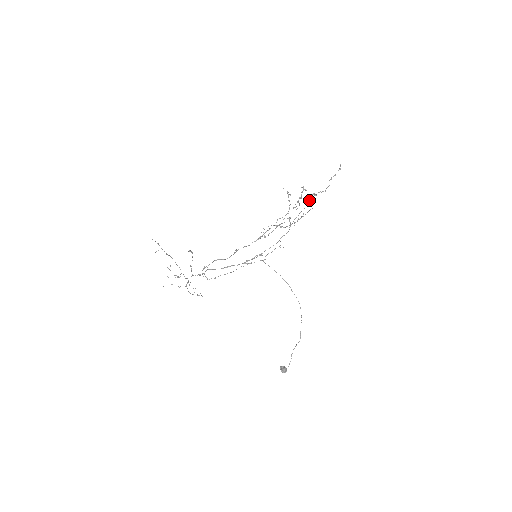
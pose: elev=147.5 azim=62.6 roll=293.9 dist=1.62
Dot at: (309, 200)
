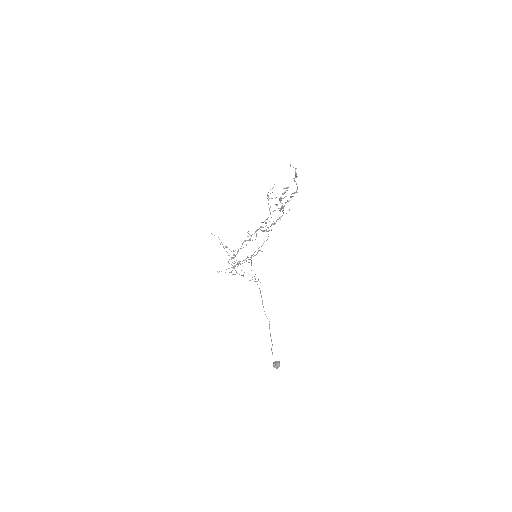
Dot at: (286, 202)
